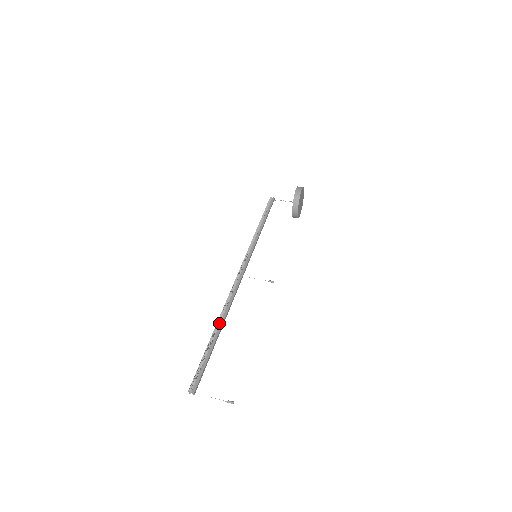
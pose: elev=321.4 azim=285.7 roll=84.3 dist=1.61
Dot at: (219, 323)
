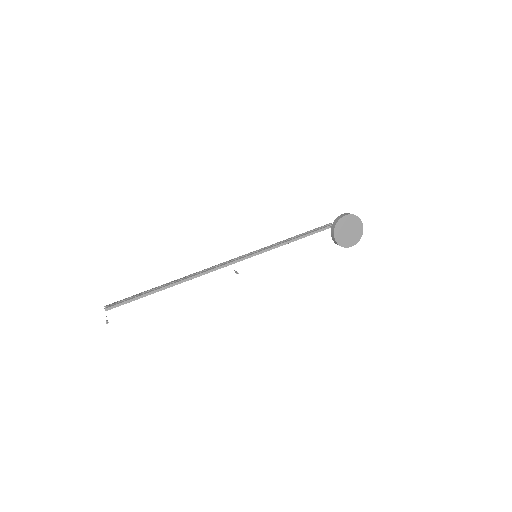
Dot at: (171, 283)
